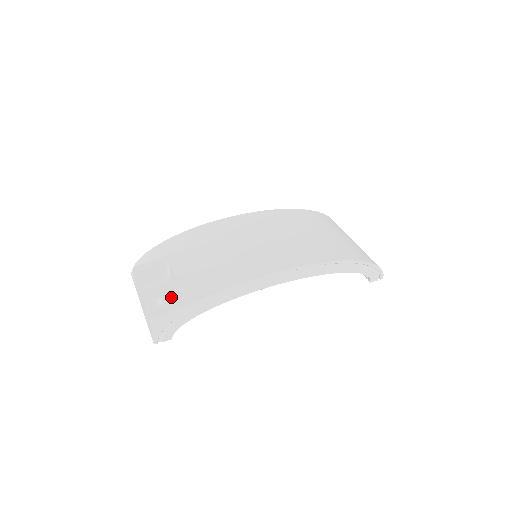
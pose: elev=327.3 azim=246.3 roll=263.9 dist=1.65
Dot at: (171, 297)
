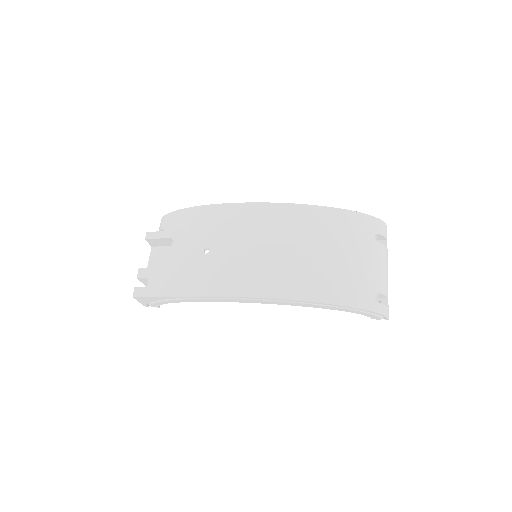
Dot at: (155, 282)
